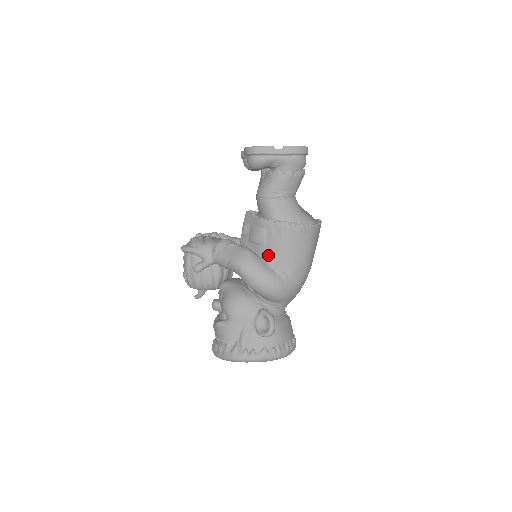
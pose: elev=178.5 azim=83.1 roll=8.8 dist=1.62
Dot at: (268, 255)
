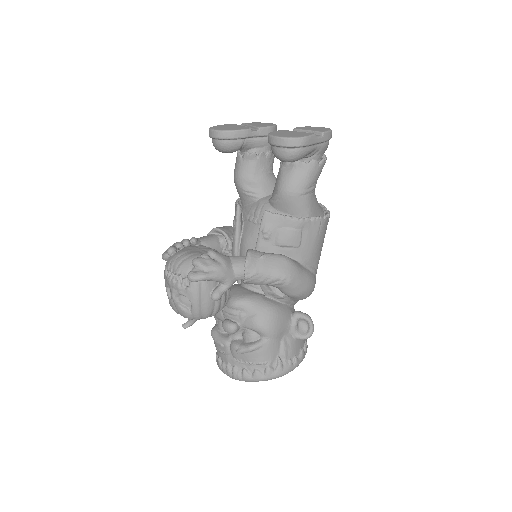
Dot at: (303, 256)
